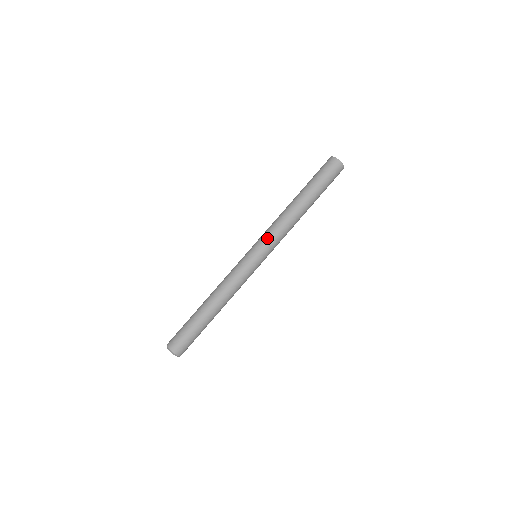
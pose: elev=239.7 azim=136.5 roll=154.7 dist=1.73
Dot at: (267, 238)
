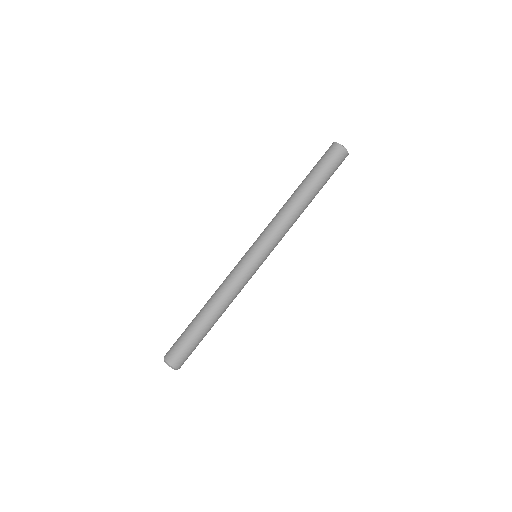
Dot at: (264, 234)
